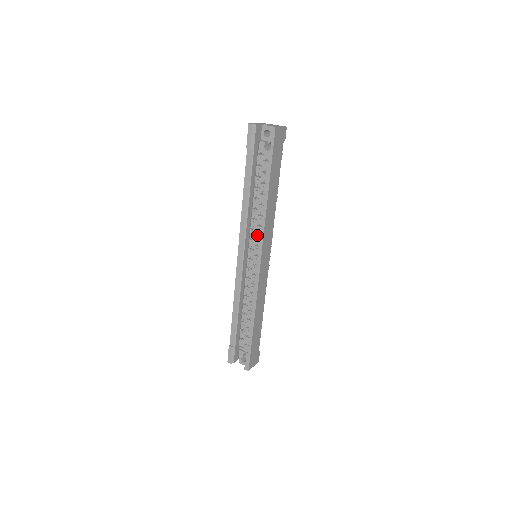
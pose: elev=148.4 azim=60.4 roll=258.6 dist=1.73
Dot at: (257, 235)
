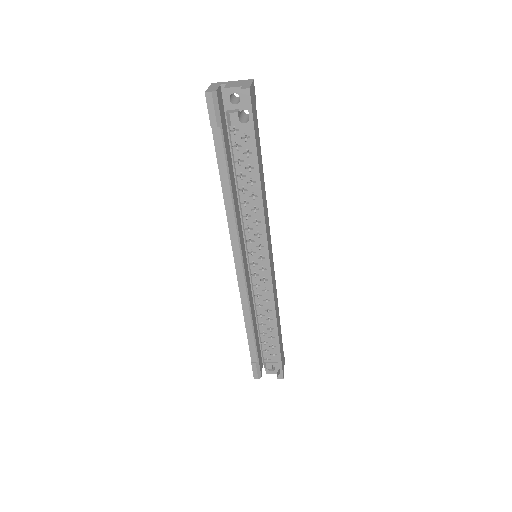
Dot at: (255, 234)
